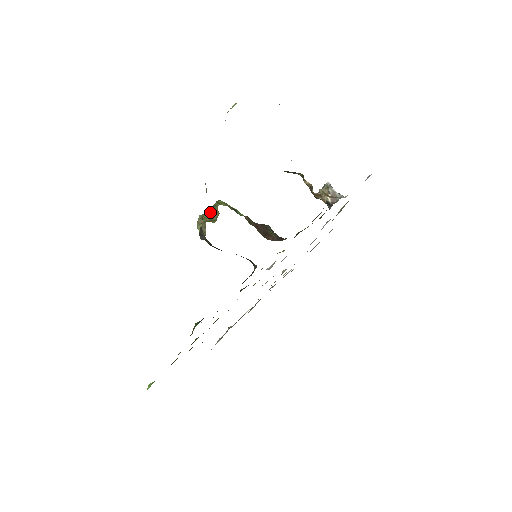
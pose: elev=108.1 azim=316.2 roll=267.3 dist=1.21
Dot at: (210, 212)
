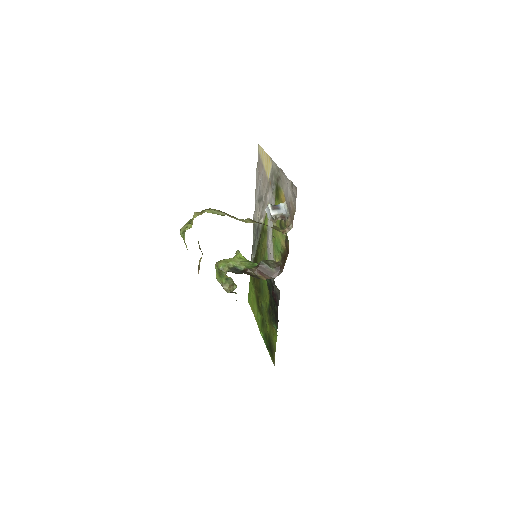
Dot at: (223, 278)
